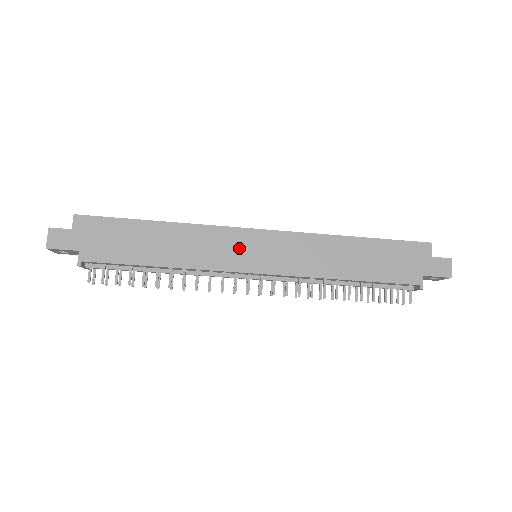
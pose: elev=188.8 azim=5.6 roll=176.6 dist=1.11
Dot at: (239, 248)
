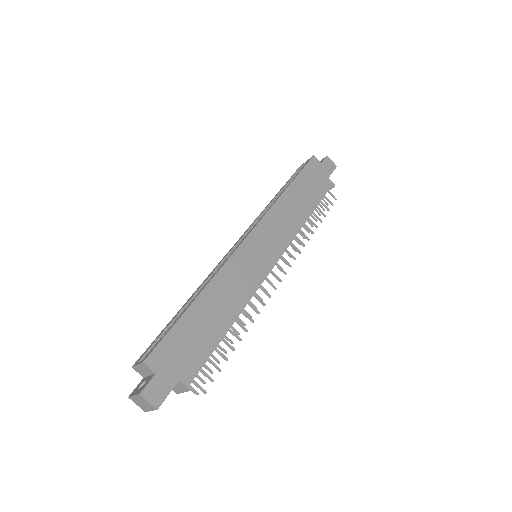
Dot at: (252, 259)
